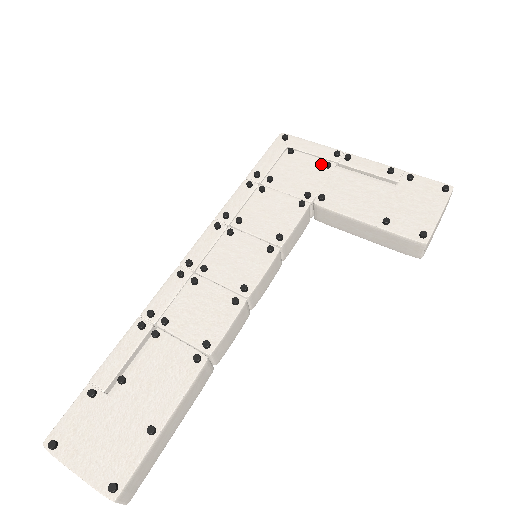
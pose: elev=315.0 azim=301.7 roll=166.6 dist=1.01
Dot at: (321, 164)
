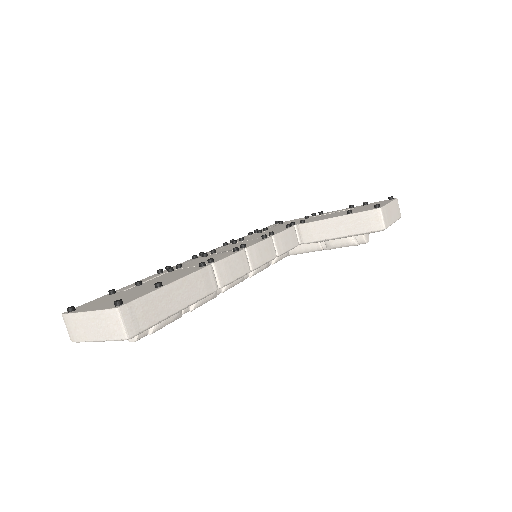
Dot at: (302, 219)
